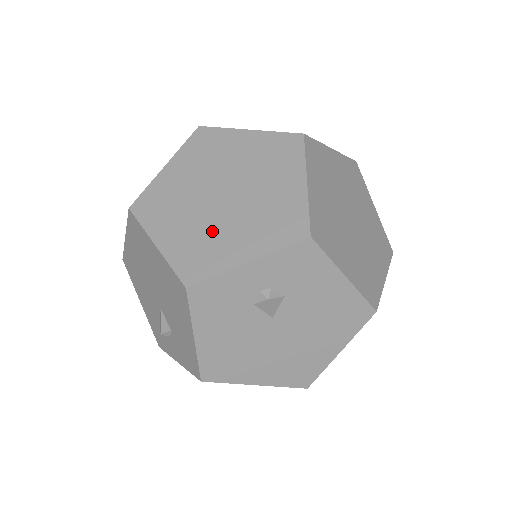
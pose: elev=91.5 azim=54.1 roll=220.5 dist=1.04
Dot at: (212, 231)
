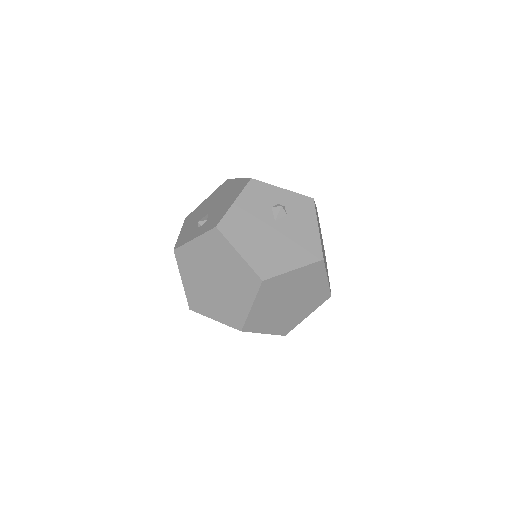
Dot at: occluded
